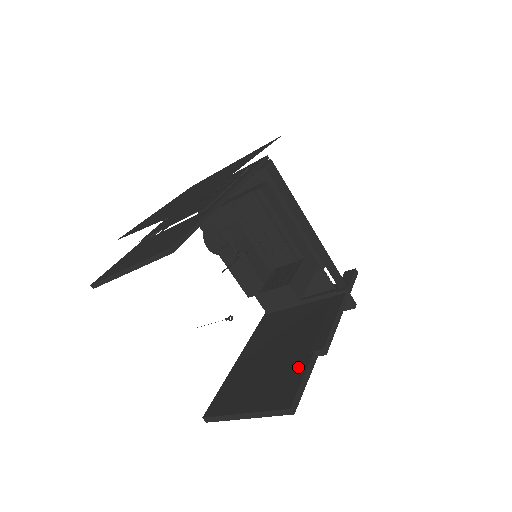
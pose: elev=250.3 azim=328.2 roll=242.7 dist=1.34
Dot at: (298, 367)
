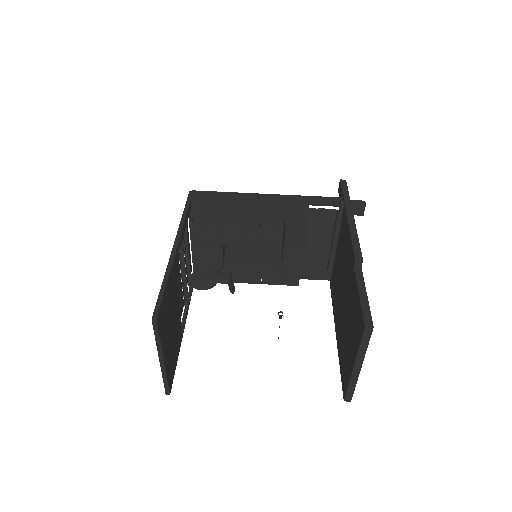
Dot at: (354, 292)
